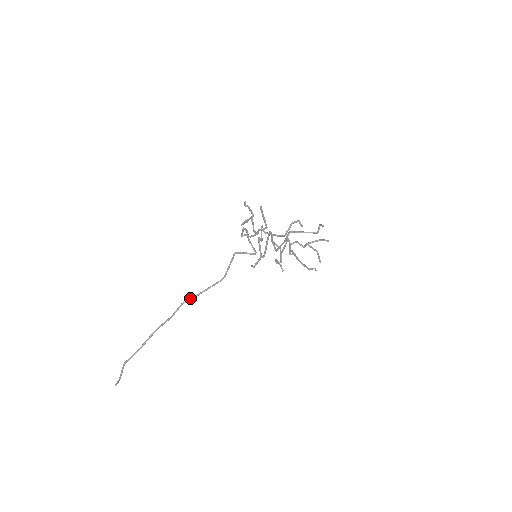
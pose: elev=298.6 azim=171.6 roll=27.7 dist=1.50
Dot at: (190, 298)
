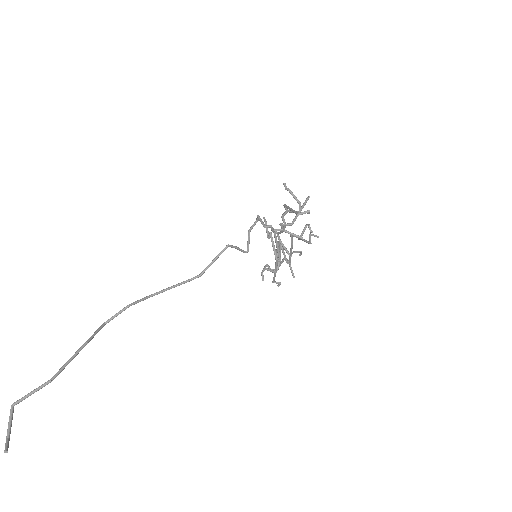
Dot at: (142, 298)
